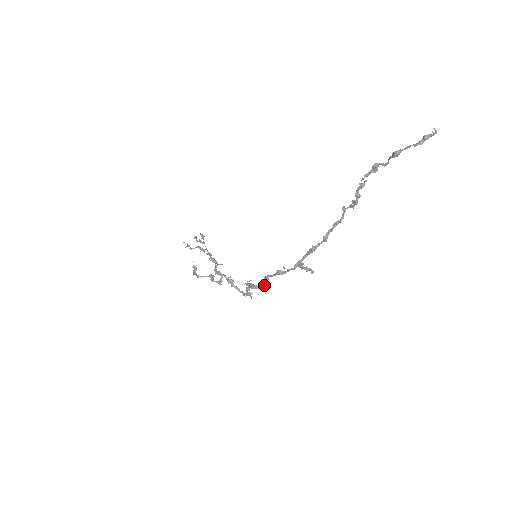
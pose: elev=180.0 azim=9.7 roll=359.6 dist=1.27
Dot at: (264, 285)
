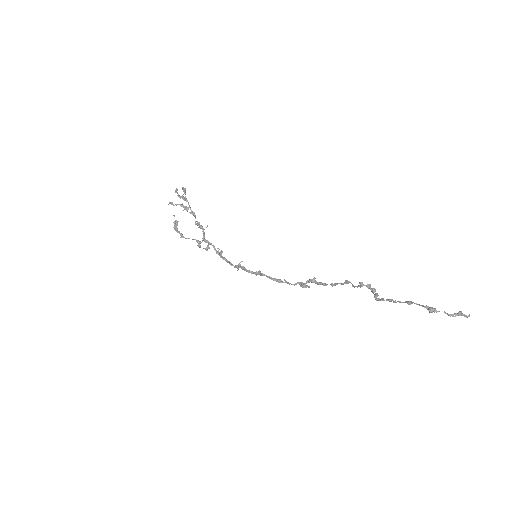
Dot at: (257, 274)
